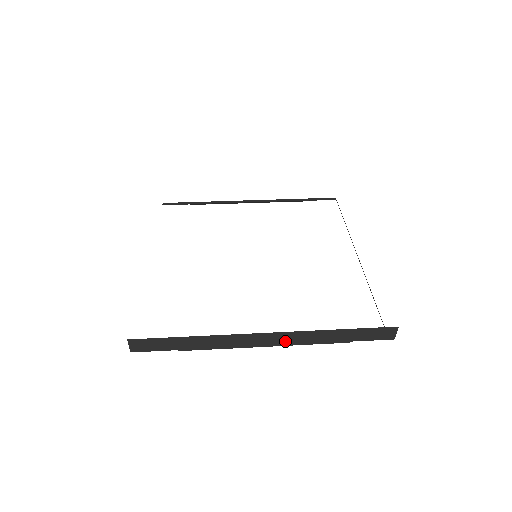
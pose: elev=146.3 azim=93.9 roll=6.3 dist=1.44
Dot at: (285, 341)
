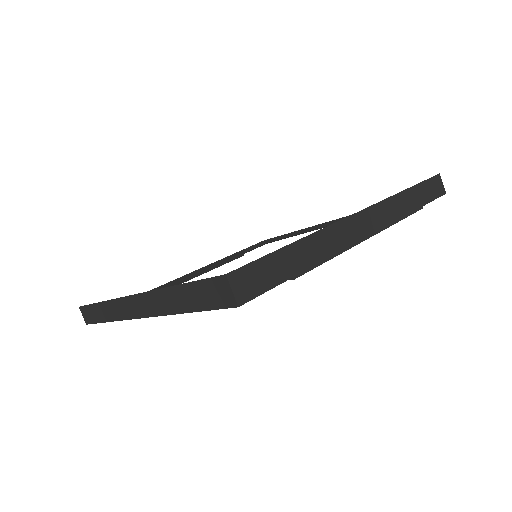
Dot at: (380, 222)
